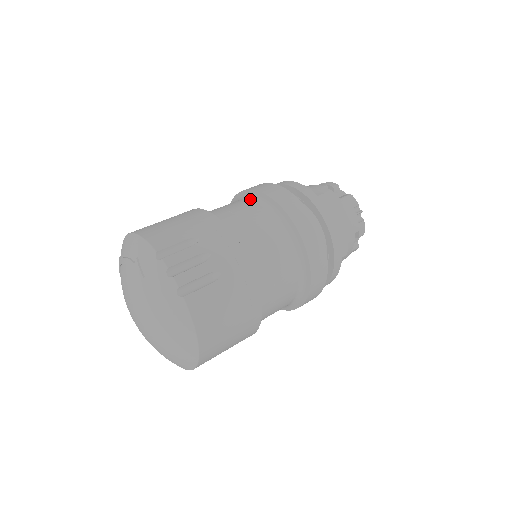
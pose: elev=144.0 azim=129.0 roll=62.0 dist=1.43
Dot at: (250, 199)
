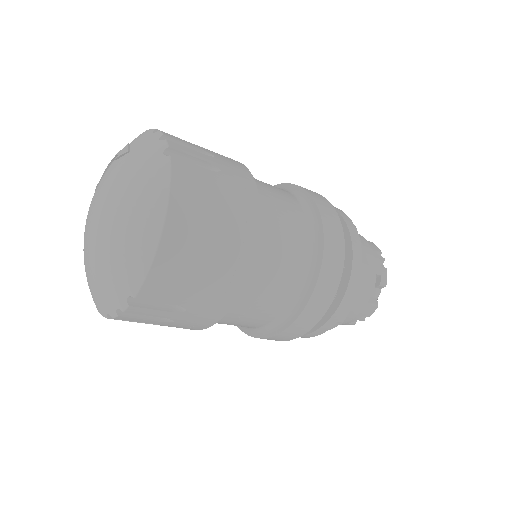
Dot at: occluded
